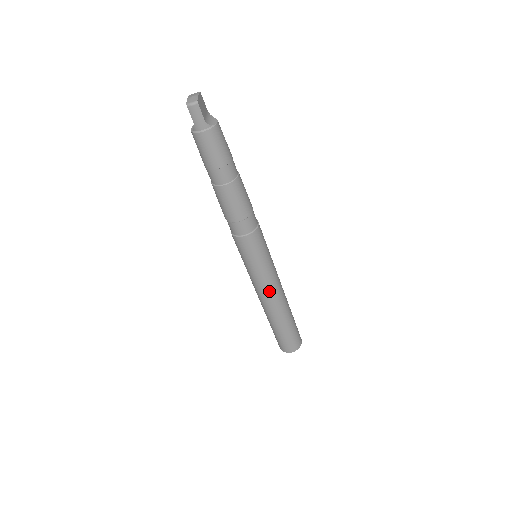
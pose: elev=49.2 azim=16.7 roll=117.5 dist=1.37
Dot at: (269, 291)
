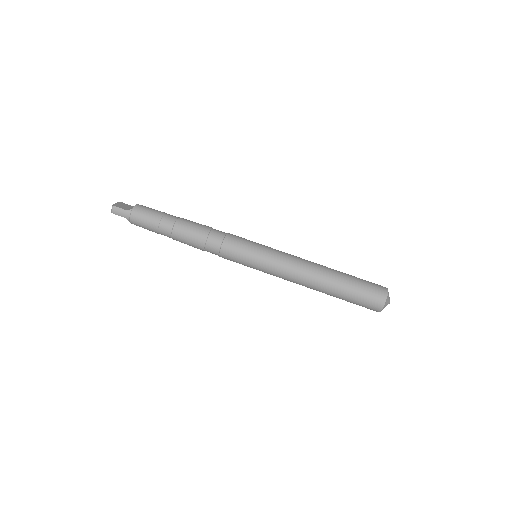
Dot at: (289, 270)
